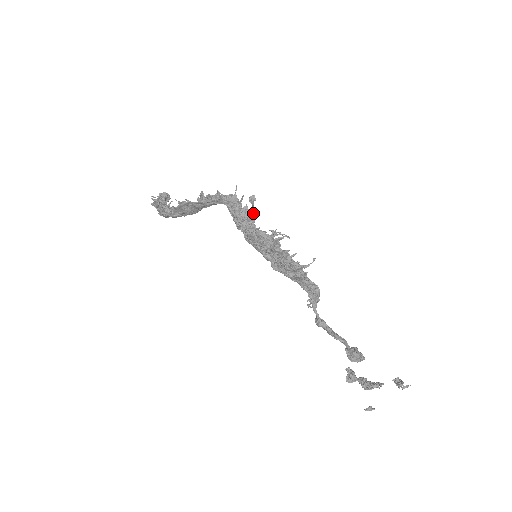
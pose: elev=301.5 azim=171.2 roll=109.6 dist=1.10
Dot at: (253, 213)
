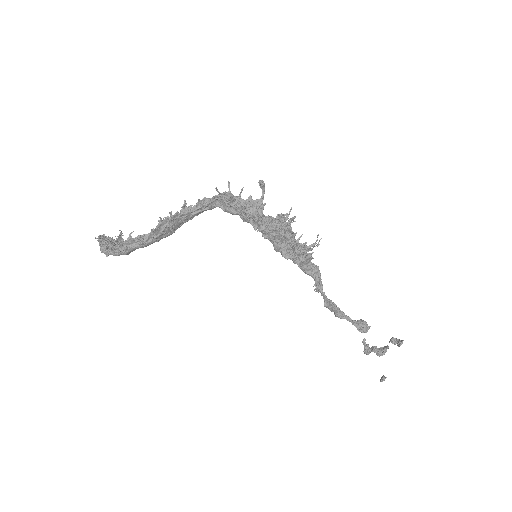
Dot at: (263, 199)
